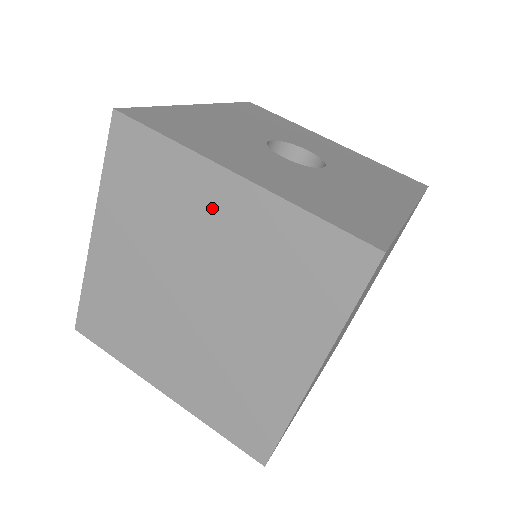
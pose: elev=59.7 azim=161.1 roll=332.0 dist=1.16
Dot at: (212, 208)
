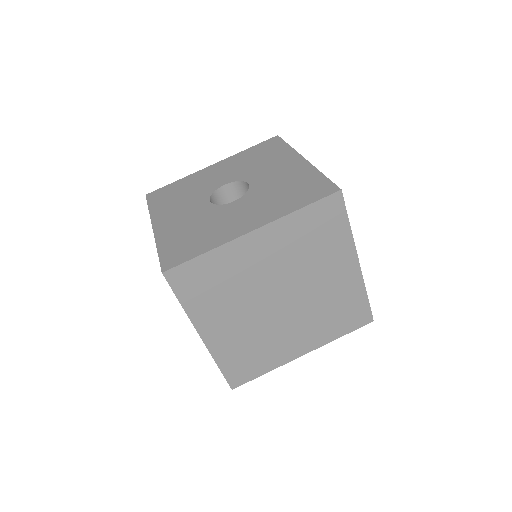
Dot at: occluded
